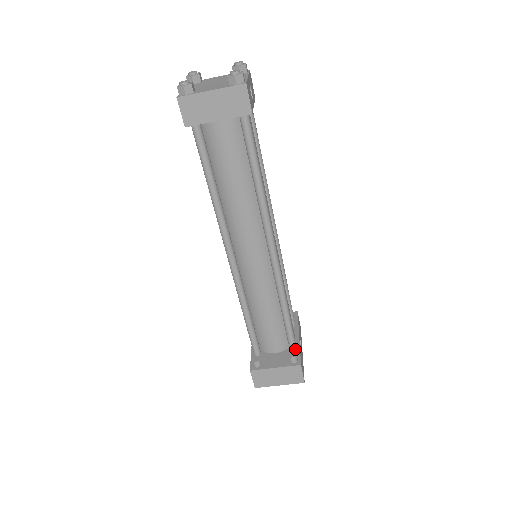
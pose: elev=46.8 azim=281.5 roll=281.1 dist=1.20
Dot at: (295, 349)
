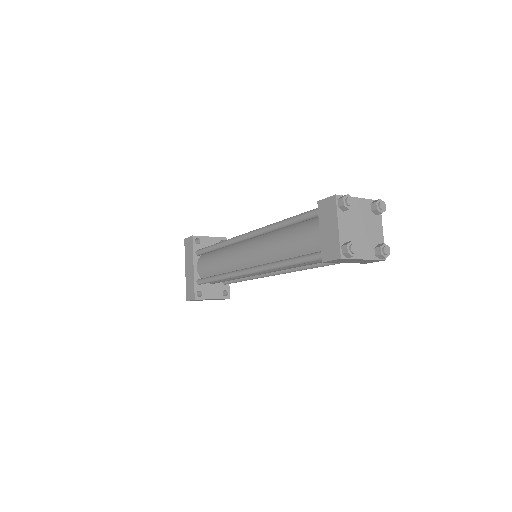
Dot at: occluded
